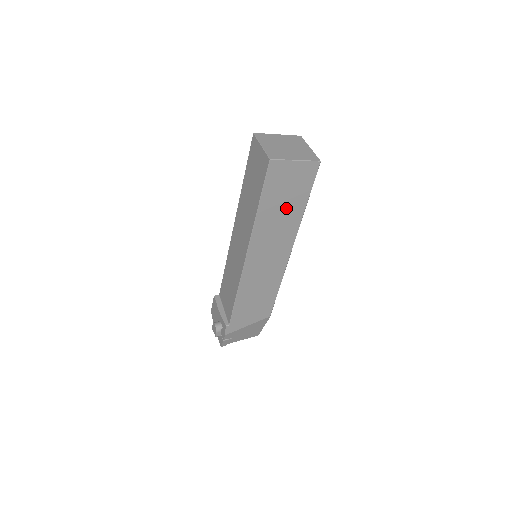
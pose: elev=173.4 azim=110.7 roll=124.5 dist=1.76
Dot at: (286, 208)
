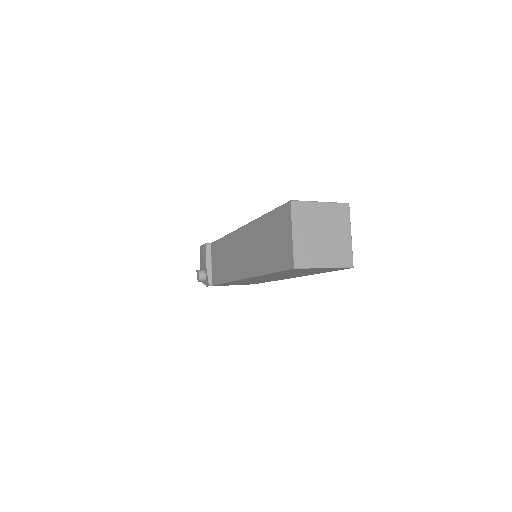
Dot at: (298, 273)
